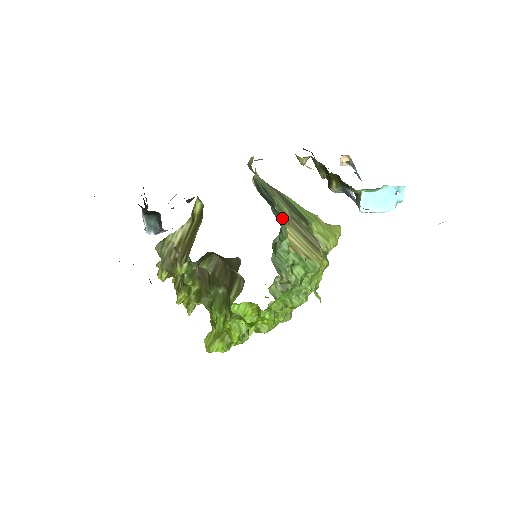
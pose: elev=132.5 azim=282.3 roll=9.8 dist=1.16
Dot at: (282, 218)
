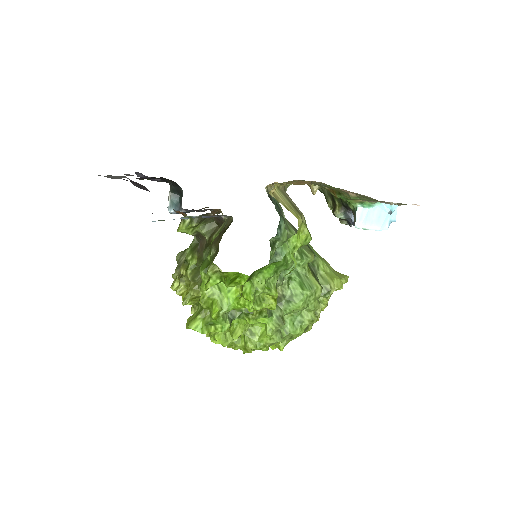
Dot at: (284, 219)
